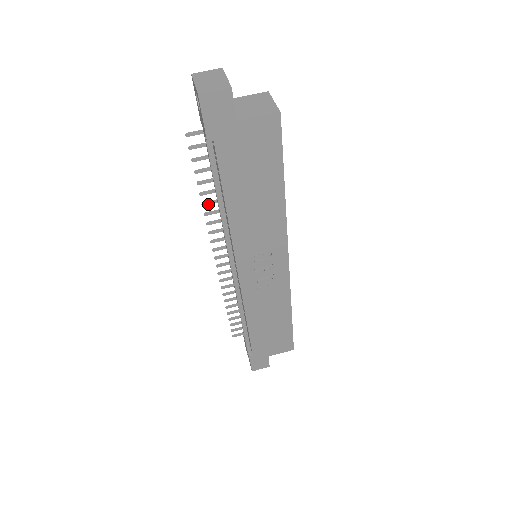
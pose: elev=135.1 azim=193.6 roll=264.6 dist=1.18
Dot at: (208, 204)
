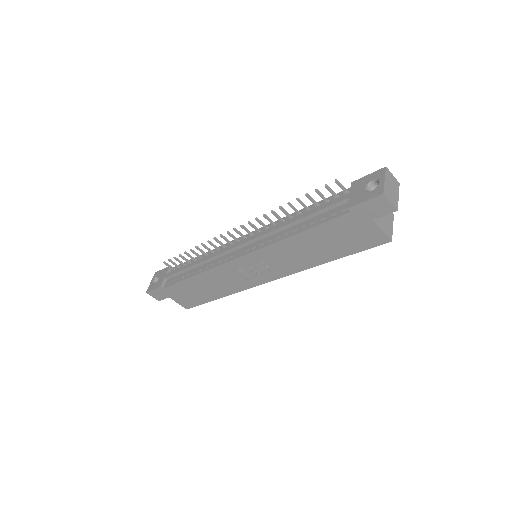
Dot at: (283, 211)
